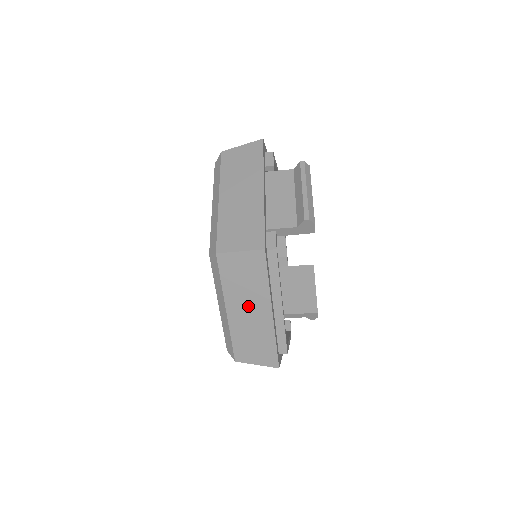
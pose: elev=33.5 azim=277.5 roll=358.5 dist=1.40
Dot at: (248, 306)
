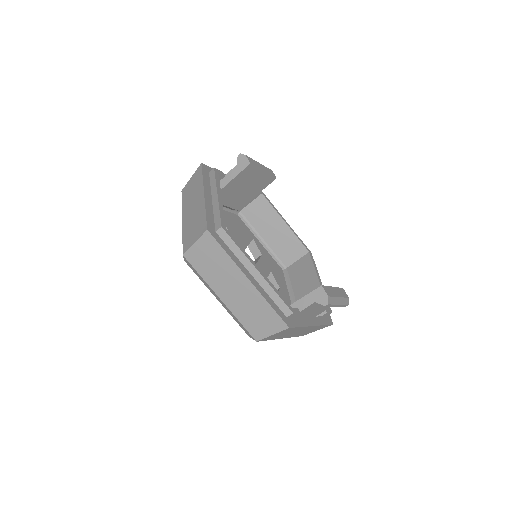
Dot at: (193, 203)
